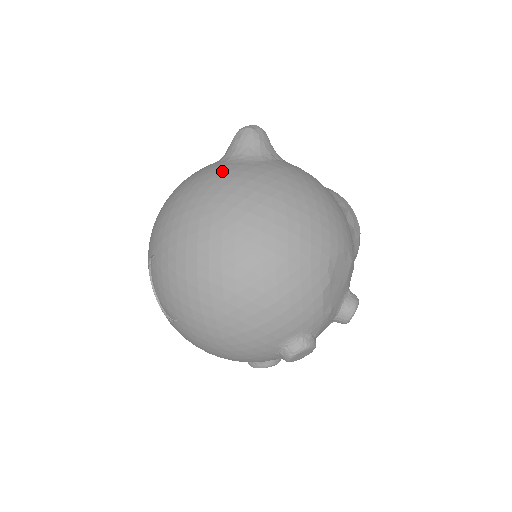
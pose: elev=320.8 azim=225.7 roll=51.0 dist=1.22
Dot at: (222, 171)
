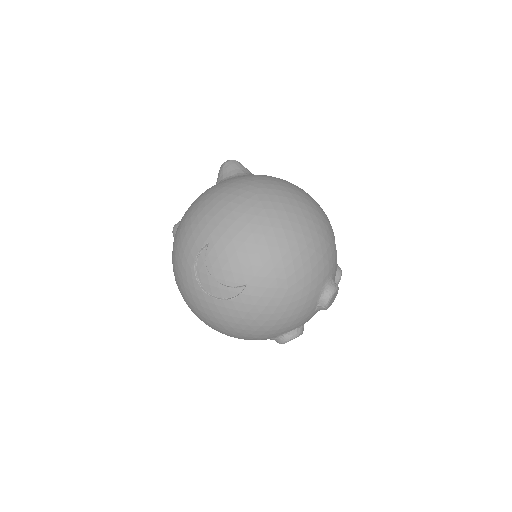
Dot at: (238, 178)
